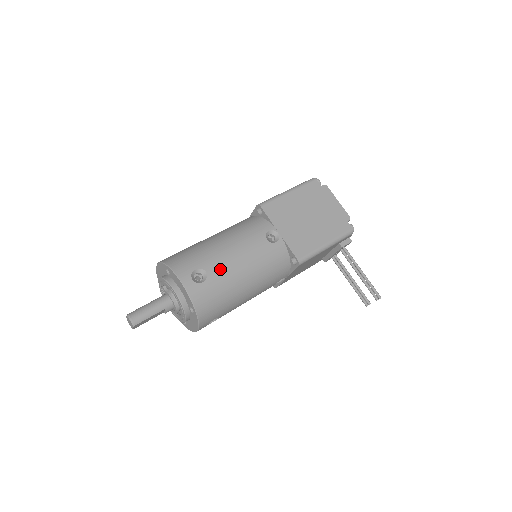
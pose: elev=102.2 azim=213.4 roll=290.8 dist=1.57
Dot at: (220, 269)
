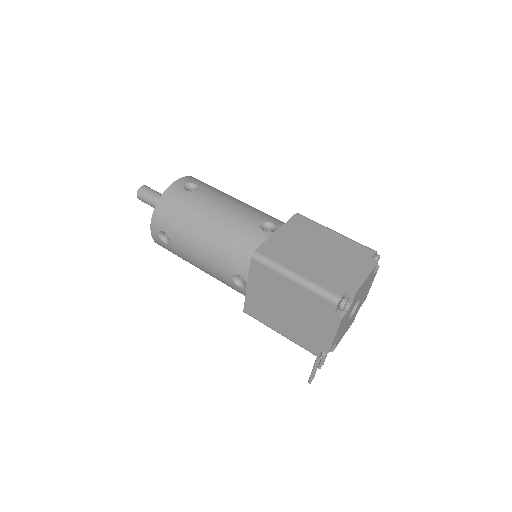
Dot at: (181, 250)
